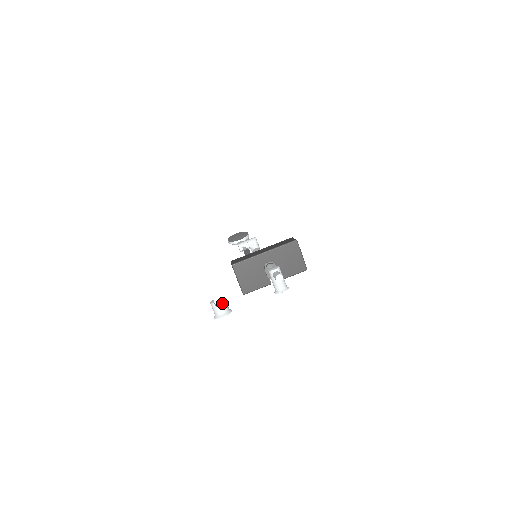
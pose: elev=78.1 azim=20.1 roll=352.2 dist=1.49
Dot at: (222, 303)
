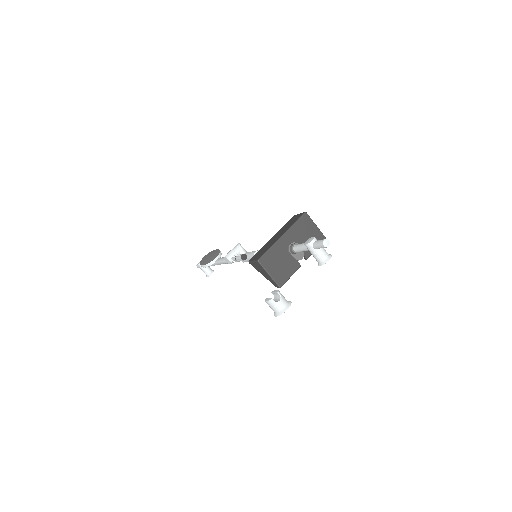
Dot at: (280, 295)
